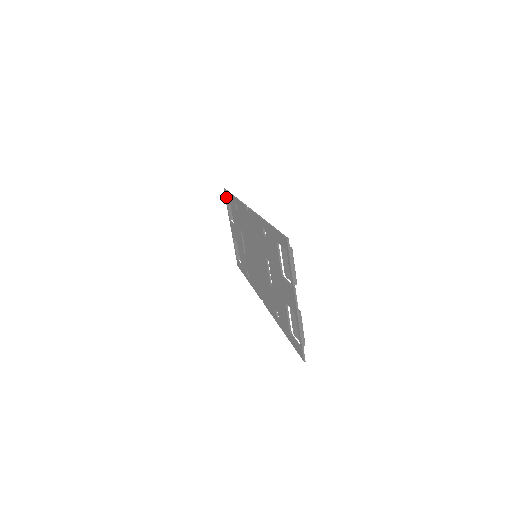
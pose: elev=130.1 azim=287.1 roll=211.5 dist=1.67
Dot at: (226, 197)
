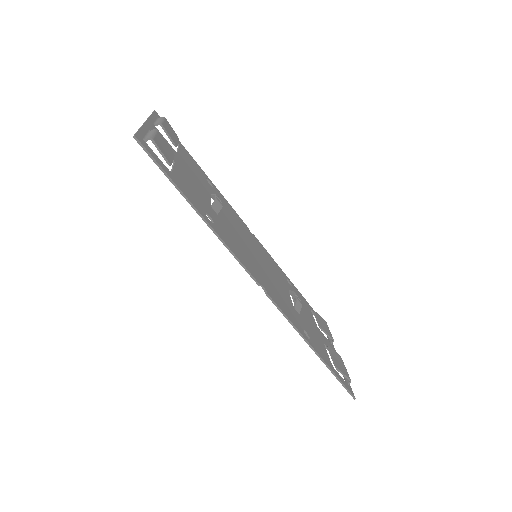
Dot at: occluded
